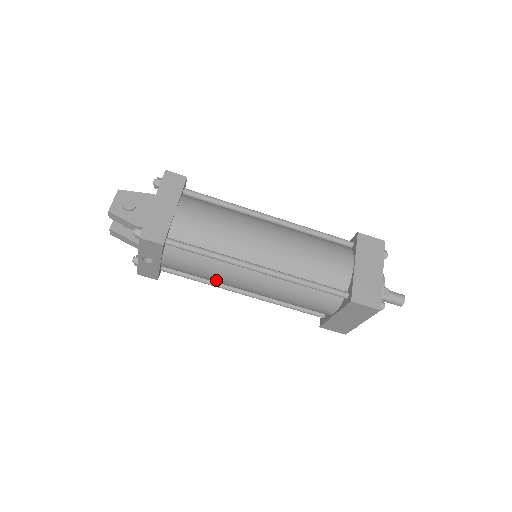
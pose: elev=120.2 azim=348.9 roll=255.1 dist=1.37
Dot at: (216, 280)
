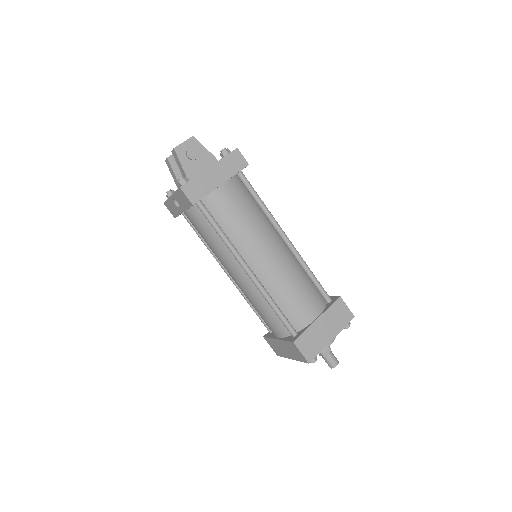
Dot at: (214, 252)
